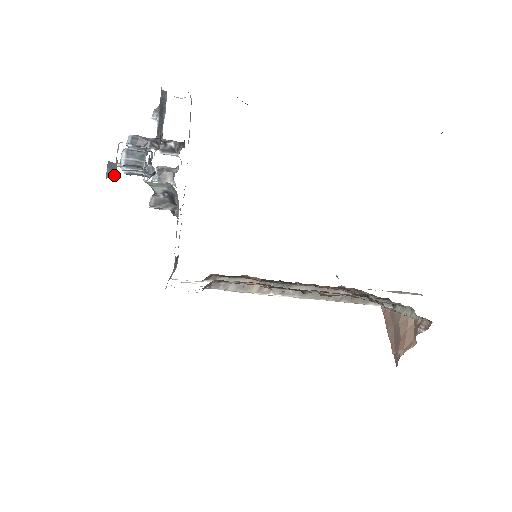
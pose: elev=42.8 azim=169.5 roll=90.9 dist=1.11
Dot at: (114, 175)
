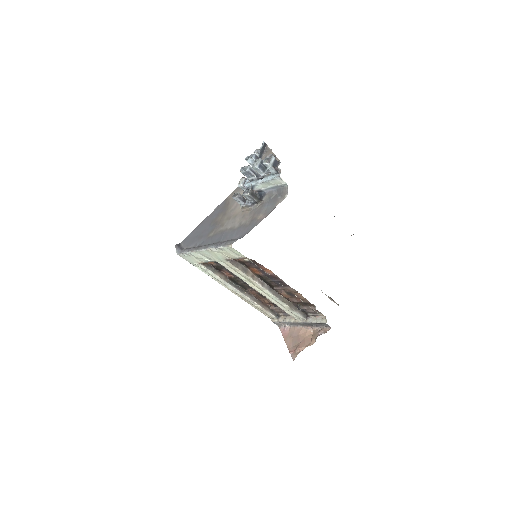
Dot at: (277, 166)
